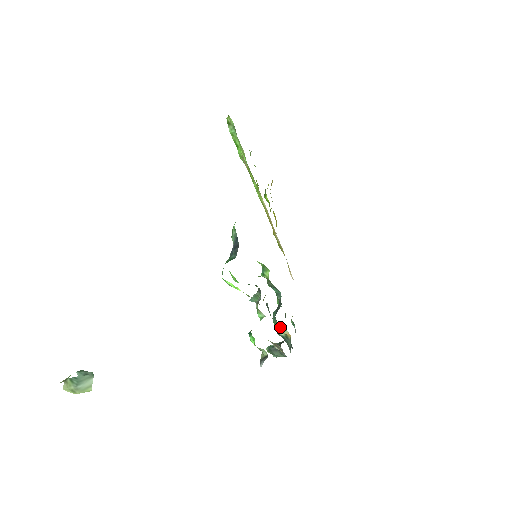
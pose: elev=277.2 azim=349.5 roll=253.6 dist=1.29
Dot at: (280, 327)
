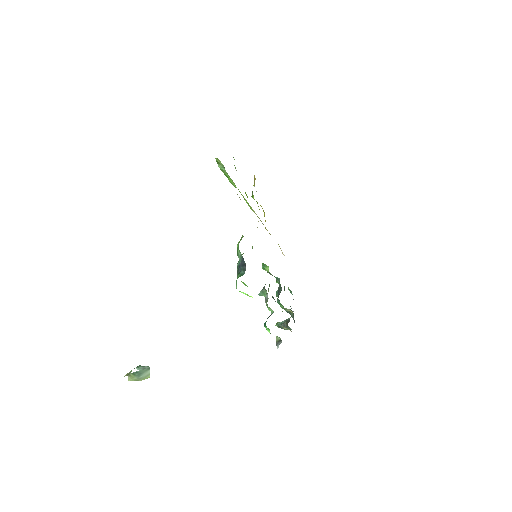
Dot at: occluded
